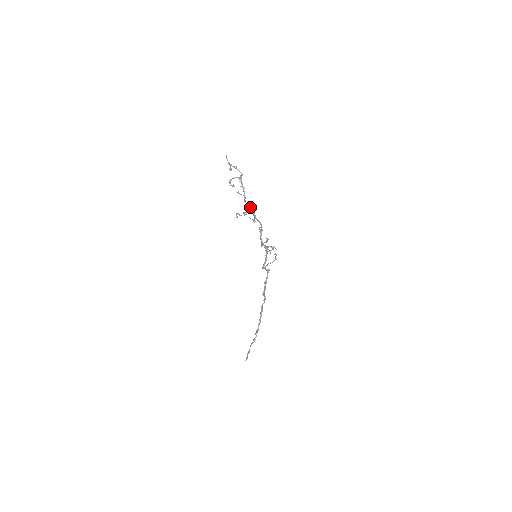
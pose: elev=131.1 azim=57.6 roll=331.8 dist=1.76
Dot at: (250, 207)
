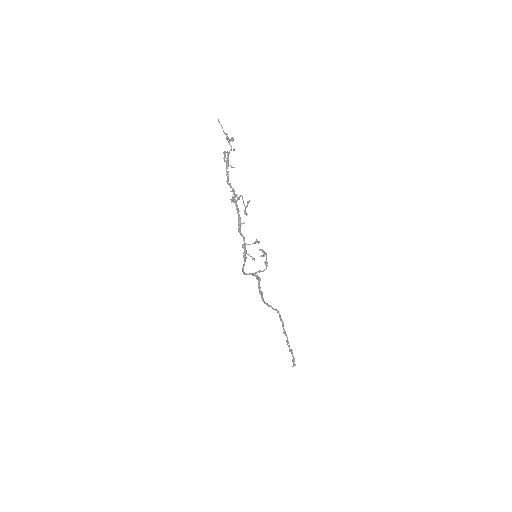
Dot at: (233, 194)
